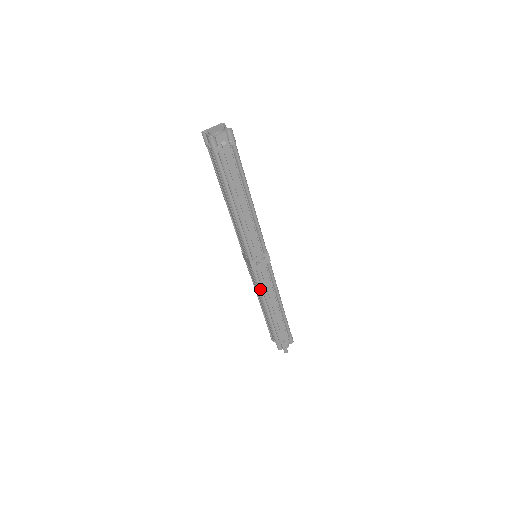
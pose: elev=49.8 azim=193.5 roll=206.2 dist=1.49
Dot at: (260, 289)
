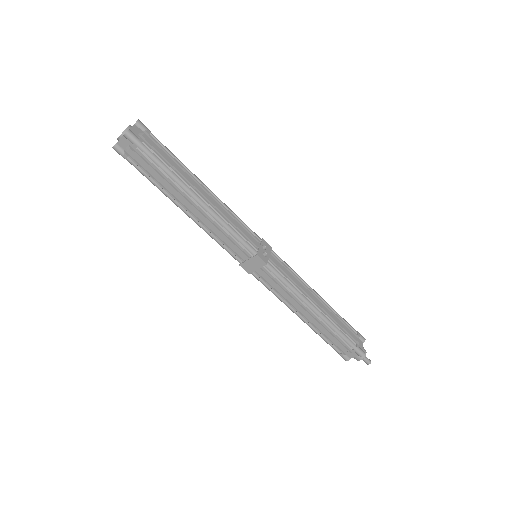
Dot at: (290, 285)
